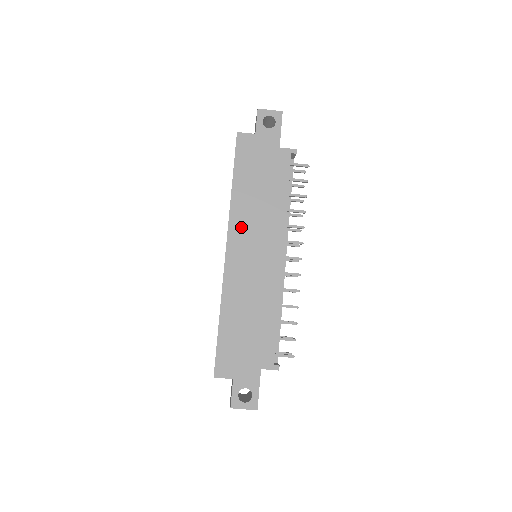
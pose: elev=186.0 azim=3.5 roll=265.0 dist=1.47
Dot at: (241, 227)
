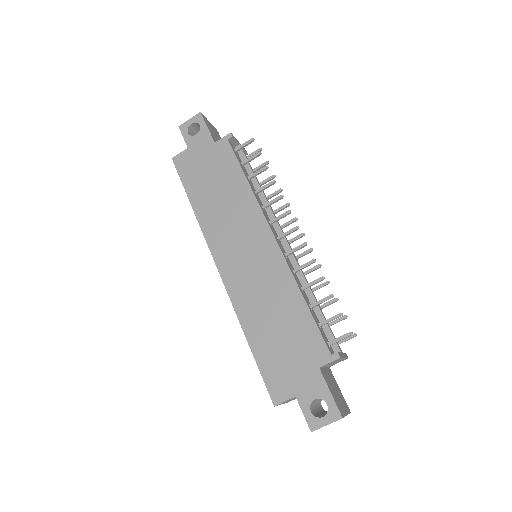
Dot at: (219, 237)
